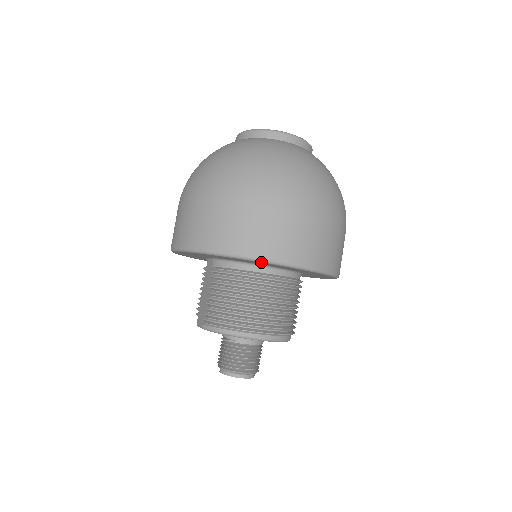
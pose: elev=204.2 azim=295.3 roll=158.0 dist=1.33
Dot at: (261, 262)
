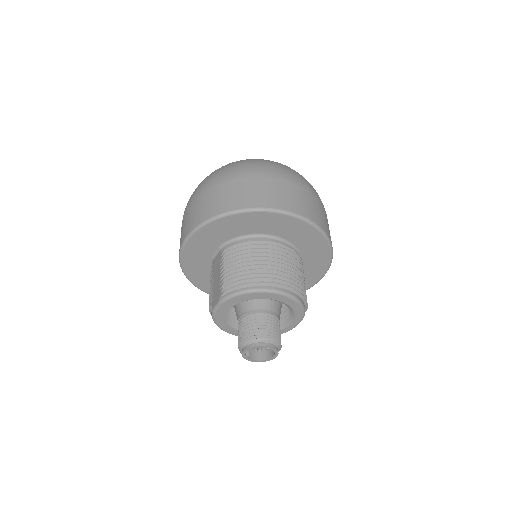
Dot at: (267, 212)
